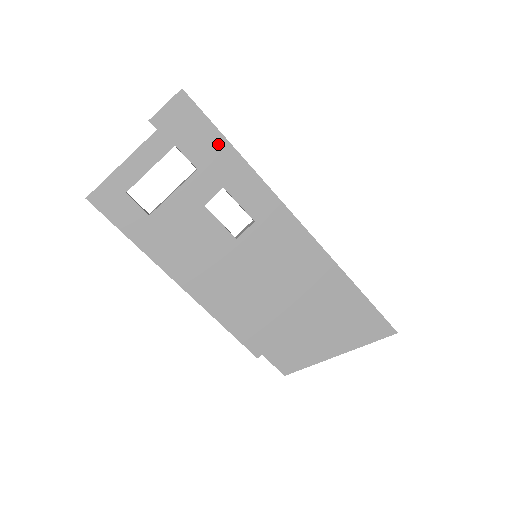
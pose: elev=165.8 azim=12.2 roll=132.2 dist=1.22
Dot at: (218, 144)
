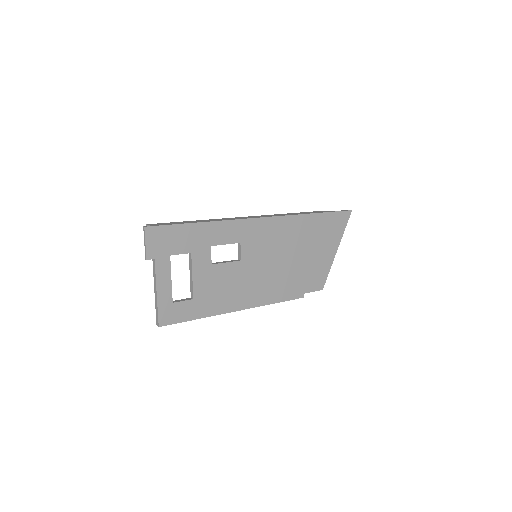
Dot at: (187, 230)
